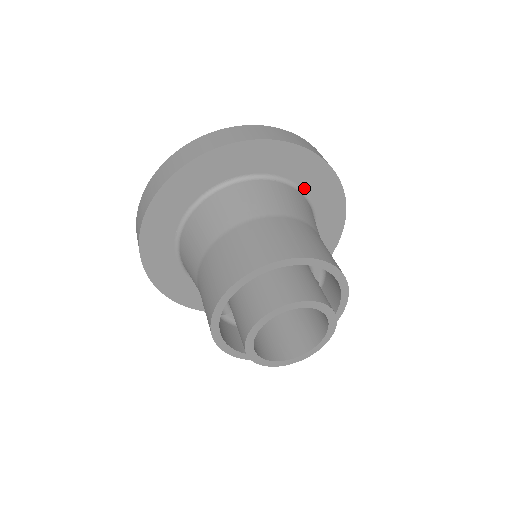
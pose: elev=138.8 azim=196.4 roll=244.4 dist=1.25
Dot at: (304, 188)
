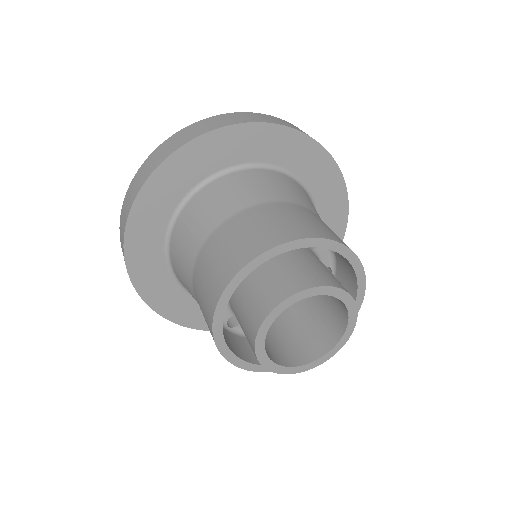
Dot at: (319, 214)
